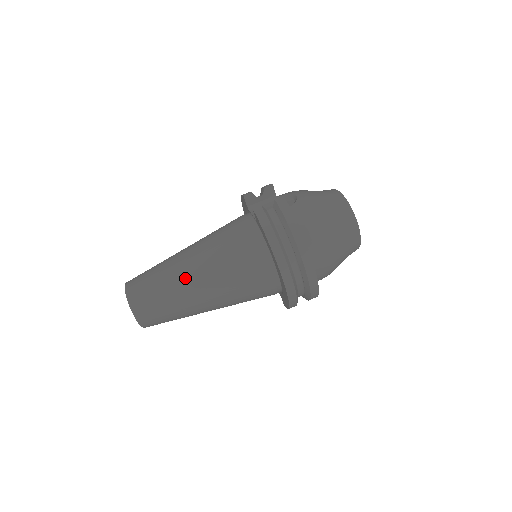
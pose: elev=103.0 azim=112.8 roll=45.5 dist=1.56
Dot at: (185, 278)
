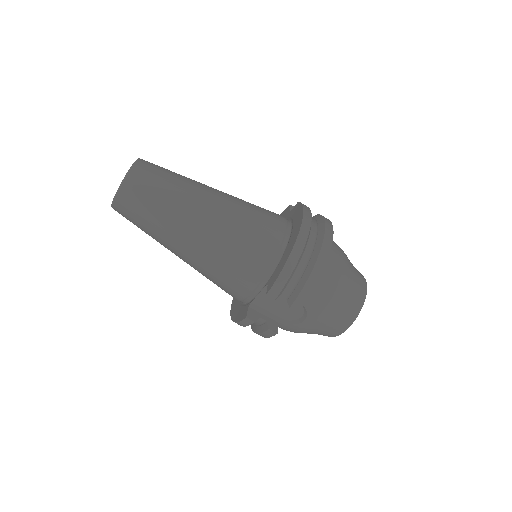
Dot at: occluded
